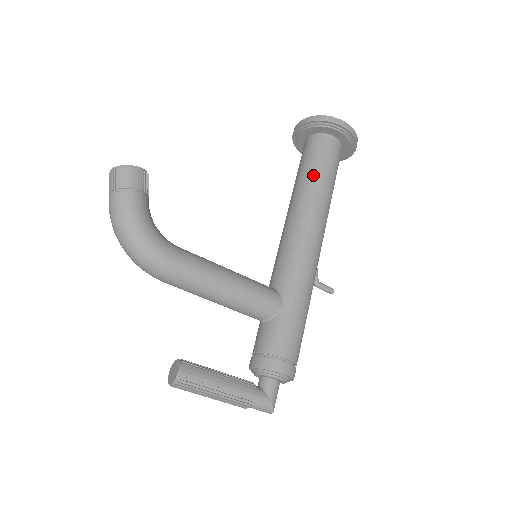
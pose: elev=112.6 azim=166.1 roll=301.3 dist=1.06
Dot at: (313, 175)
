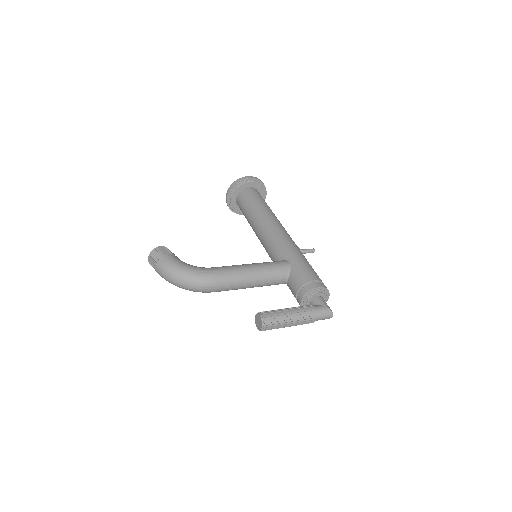
Dot at: (253, 207)
